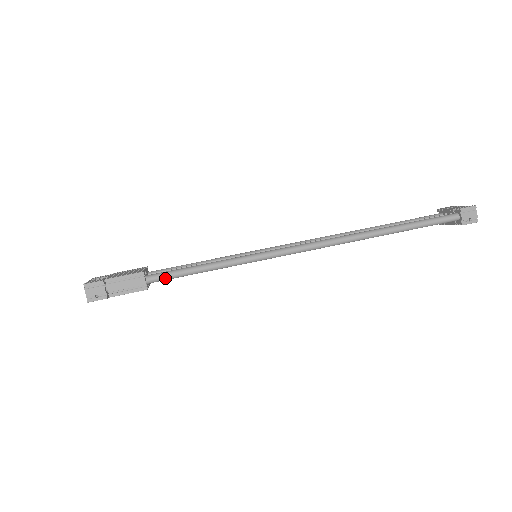
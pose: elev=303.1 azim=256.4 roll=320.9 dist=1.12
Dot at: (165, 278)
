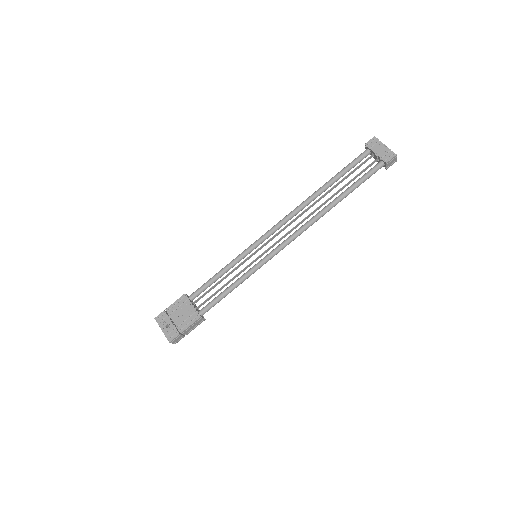
Dot at: occluded
